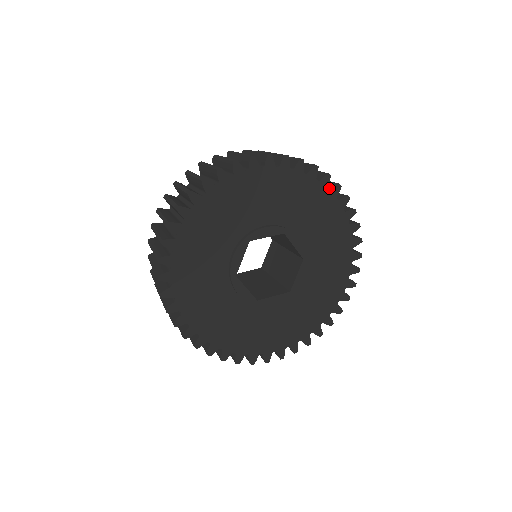
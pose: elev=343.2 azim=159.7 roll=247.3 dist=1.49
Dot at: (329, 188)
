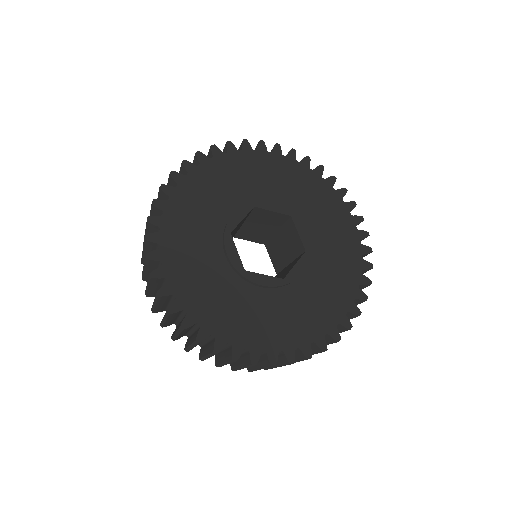
Dot at: (344, 203)
